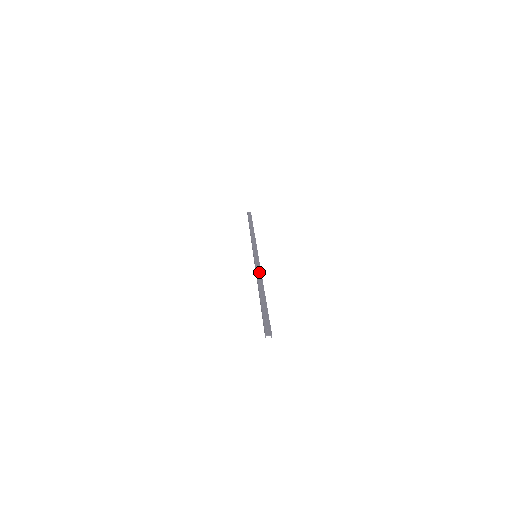
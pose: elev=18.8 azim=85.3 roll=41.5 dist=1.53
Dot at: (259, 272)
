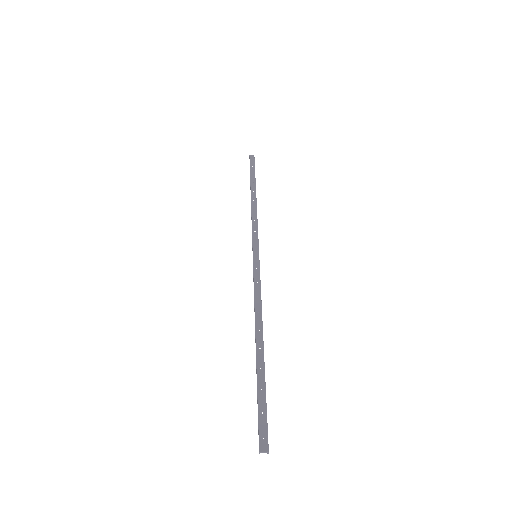
Dot at: (258, 296)
